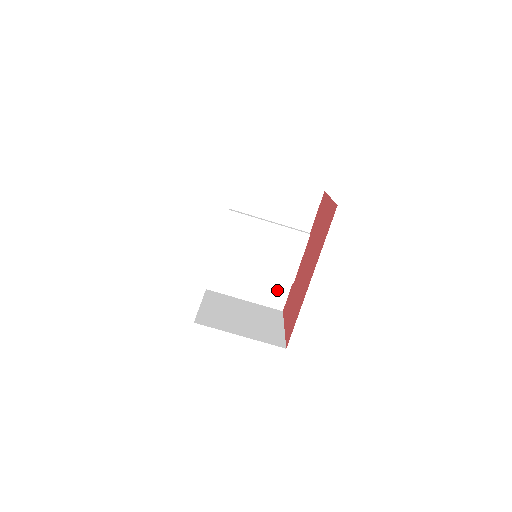
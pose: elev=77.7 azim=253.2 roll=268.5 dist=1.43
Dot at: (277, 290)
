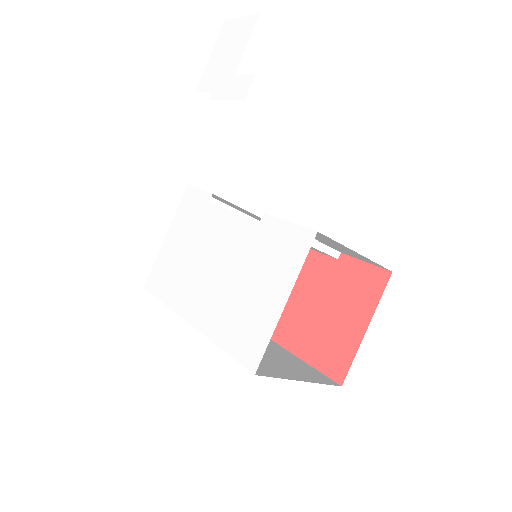
Dot at: occluded
